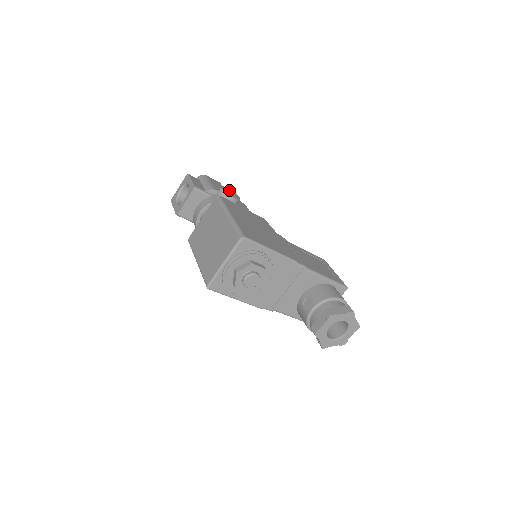
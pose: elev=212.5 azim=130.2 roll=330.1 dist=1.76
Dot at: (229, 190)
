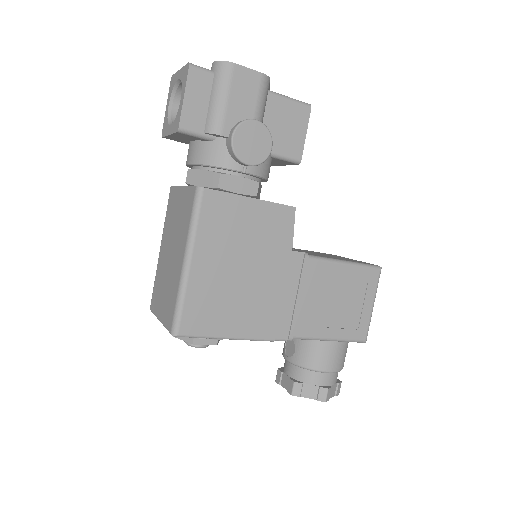
Dot at: (255, 130)
